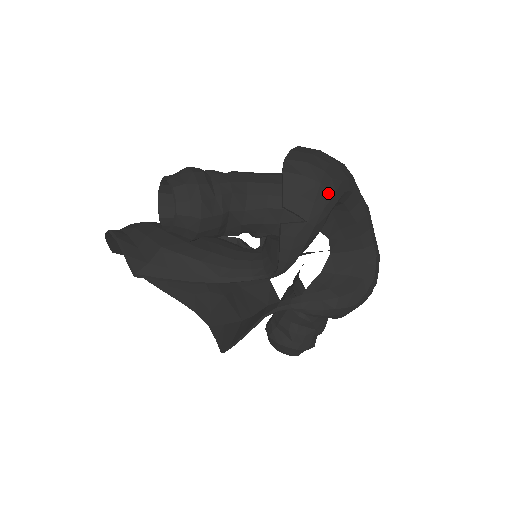
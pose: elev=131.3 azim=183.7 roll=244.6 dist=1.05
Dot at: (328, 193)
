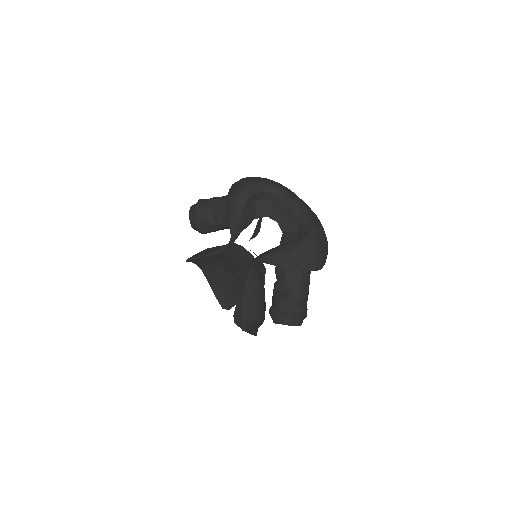
Dot at: (248, 182)
